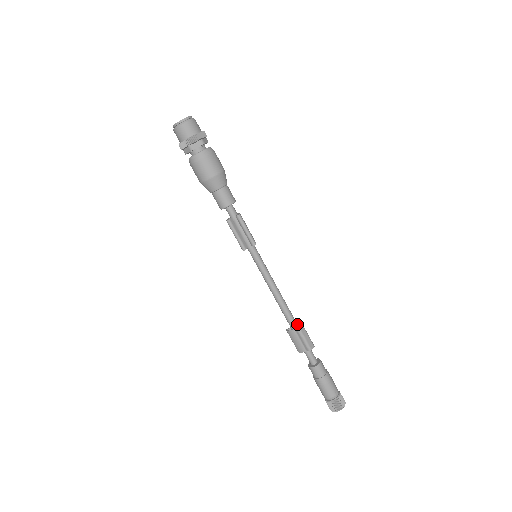
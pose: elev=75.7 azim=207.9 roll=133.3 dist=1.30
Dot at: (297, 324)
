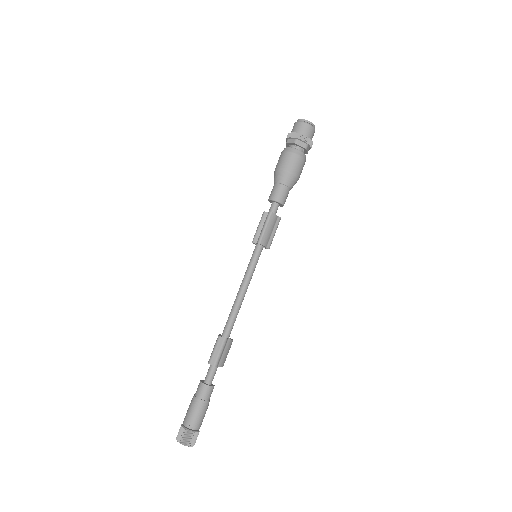
Dot at: (227, 337)
